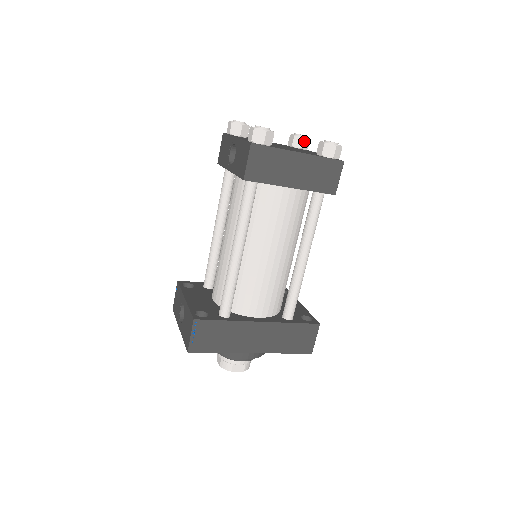
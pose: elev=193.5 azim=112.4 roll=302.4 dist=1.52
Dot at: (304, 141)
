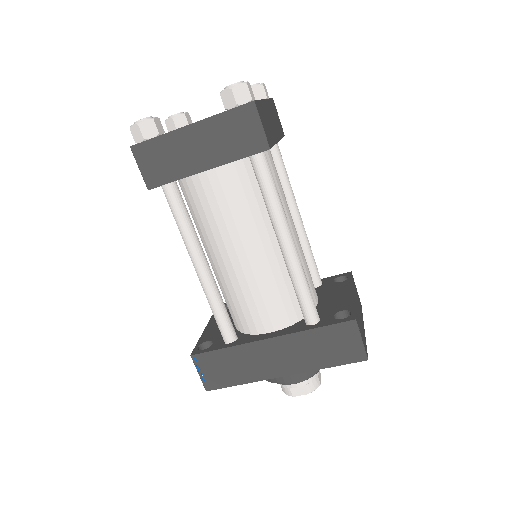
Dot at: (253, 92)
